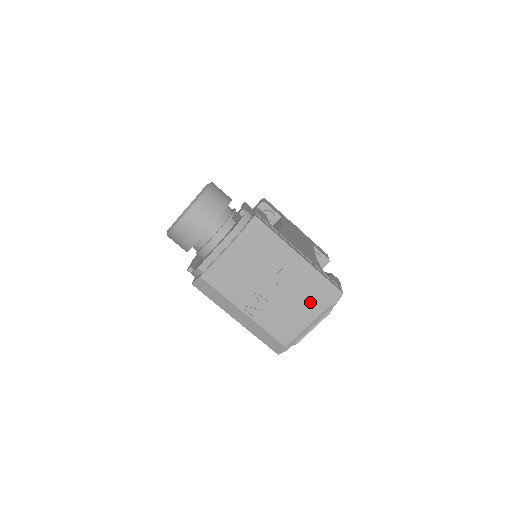
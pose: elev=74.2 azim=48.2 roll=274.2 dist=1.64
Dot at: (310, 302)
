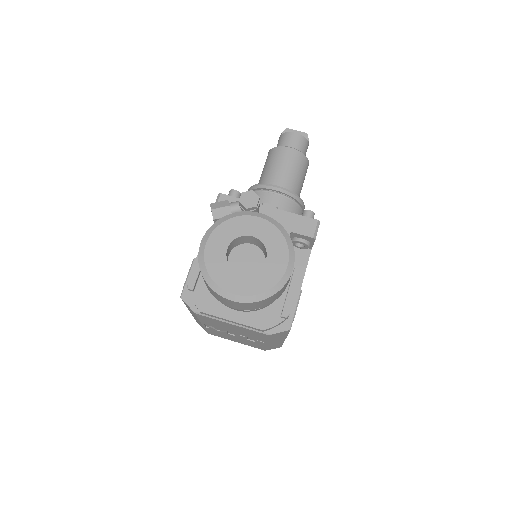
Dot at: (255, 346)
